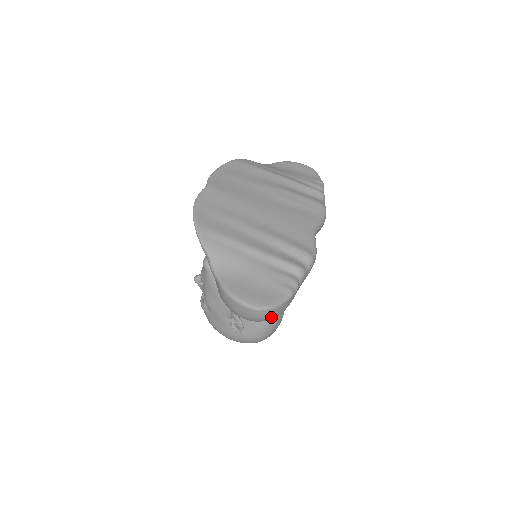
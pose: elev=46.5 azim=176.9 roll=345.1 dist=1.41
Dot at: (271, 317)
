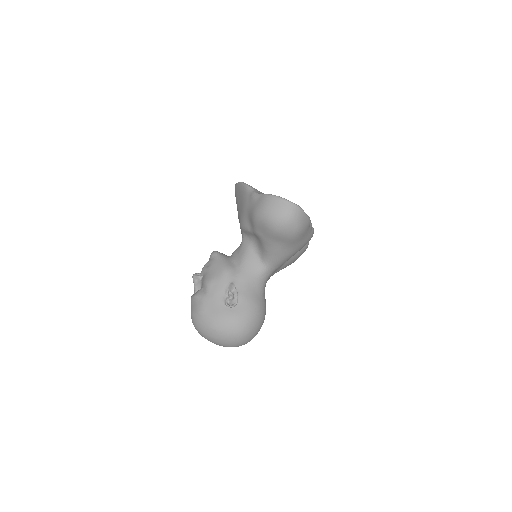
Dot at: (297, 220)
